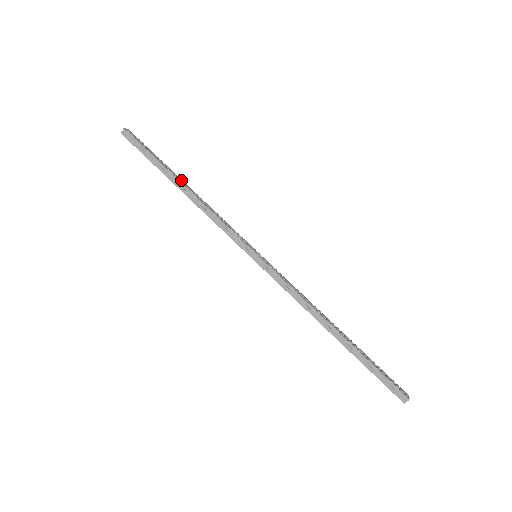
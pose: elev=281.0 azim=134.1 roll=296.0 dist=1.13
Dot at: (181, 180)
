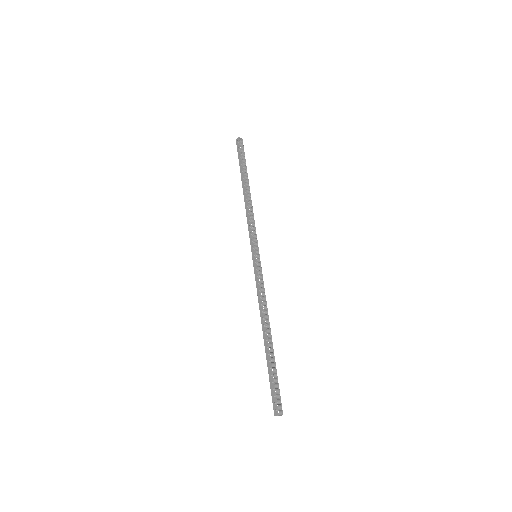
Dot at: (247, 184)
